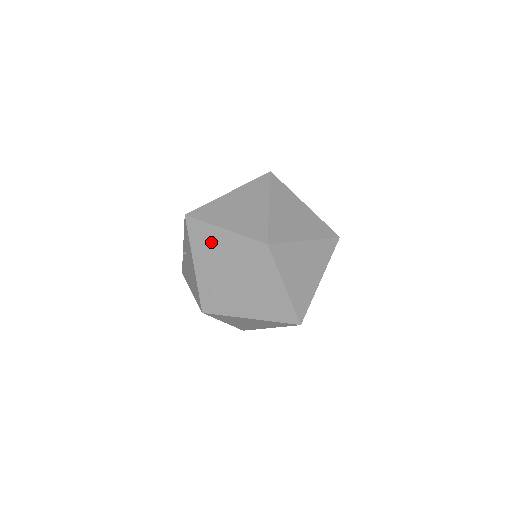
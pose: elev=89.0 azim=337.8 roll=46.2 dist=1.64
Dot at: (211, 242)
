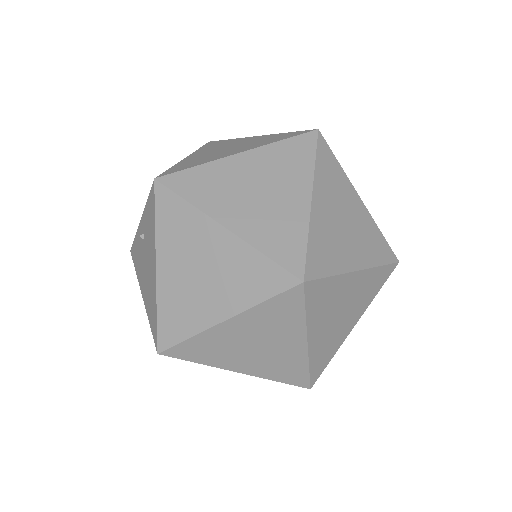
Dot at: (196, 243)
